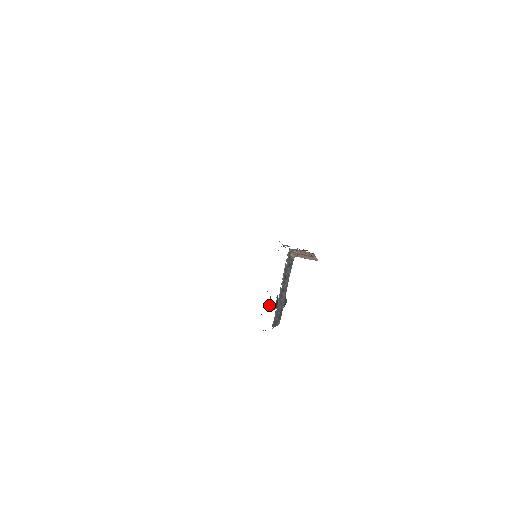
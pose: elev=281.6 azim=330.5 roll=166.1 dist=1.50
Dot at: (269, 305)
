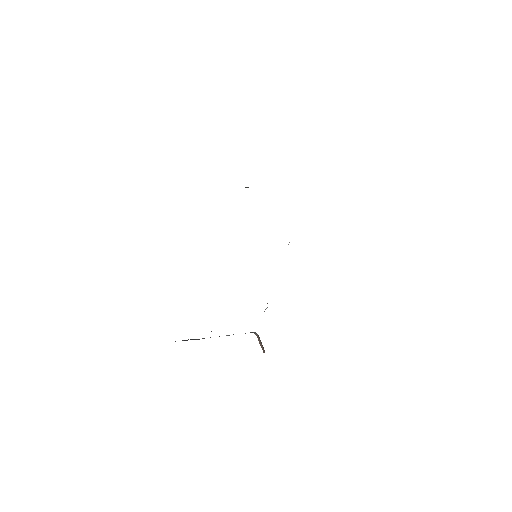
Dot at: occluded
